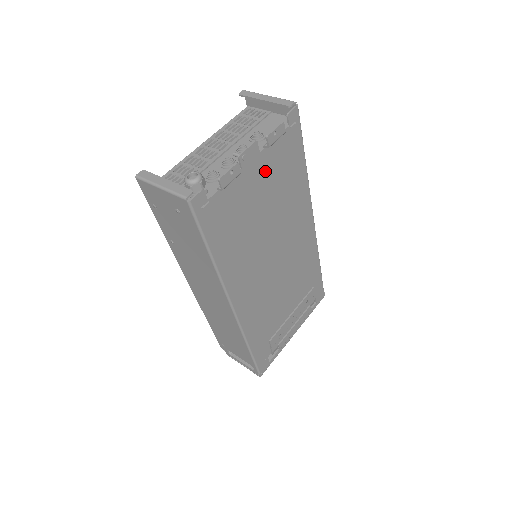
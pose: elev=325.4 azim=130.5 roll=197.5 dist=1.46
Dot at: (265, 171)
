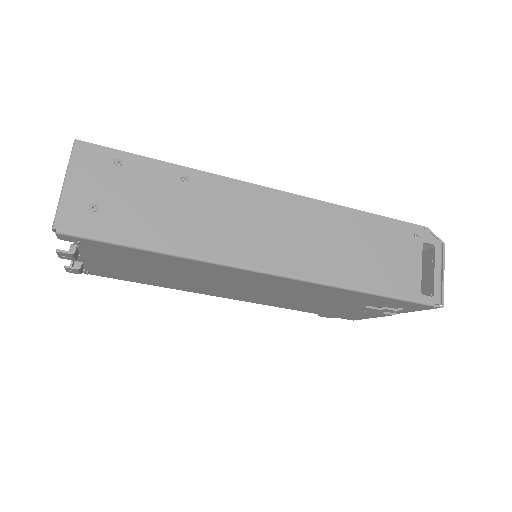
Dot at: (110, 260)
